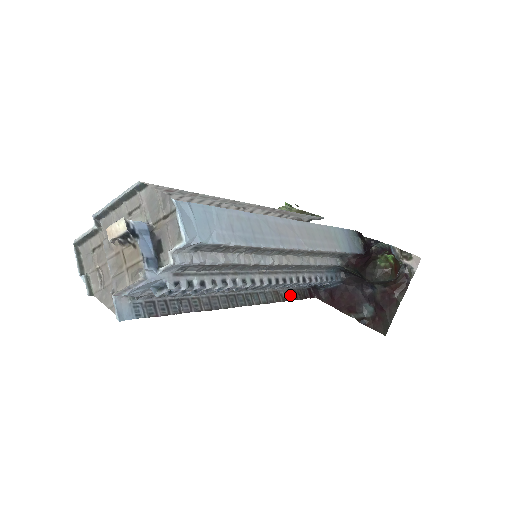
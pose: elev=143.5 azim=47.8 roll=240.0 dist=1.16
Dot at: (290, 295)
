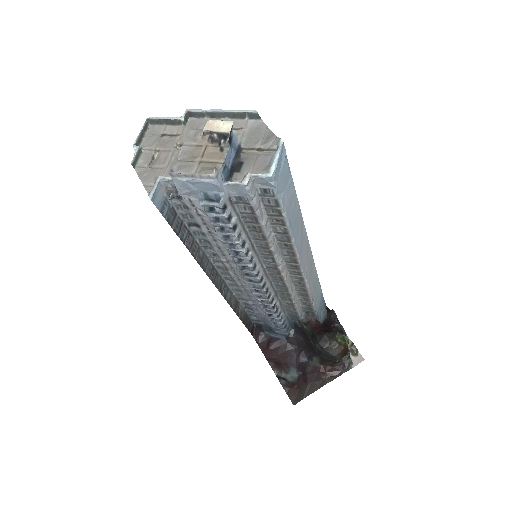
Dot at: (243, 315)
